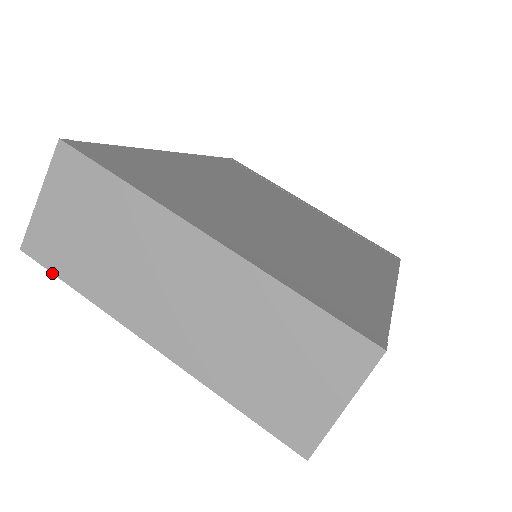
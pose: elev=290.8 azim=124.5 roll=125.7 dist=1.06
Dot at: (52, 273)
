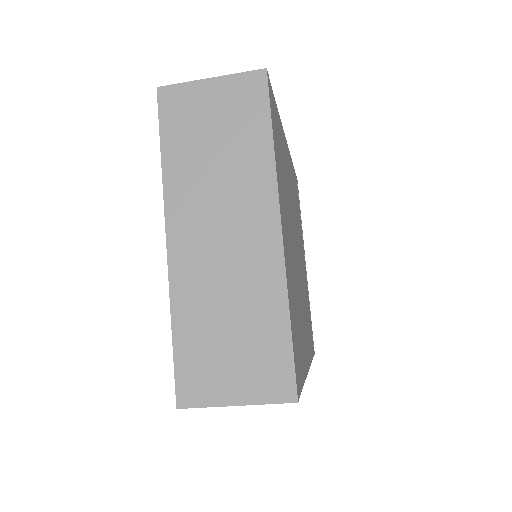
Dot at: (159, 126)
